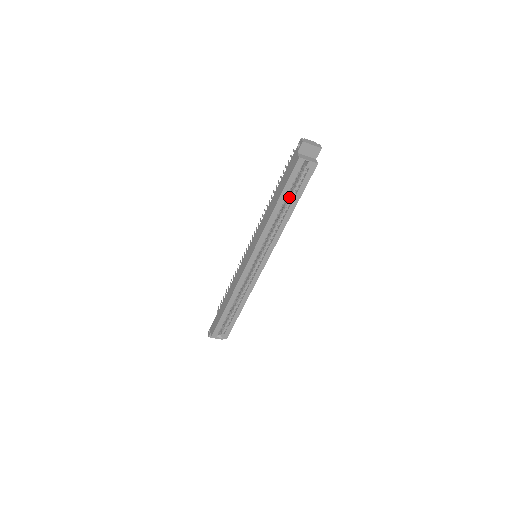
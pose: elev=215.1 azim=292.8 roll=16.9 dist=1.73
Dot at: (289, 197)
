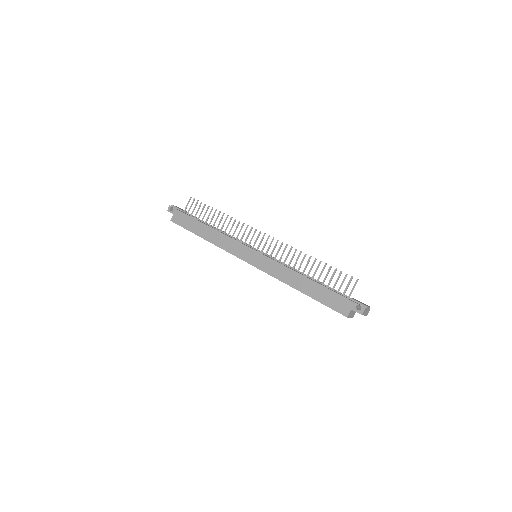
Dot at: occluded
